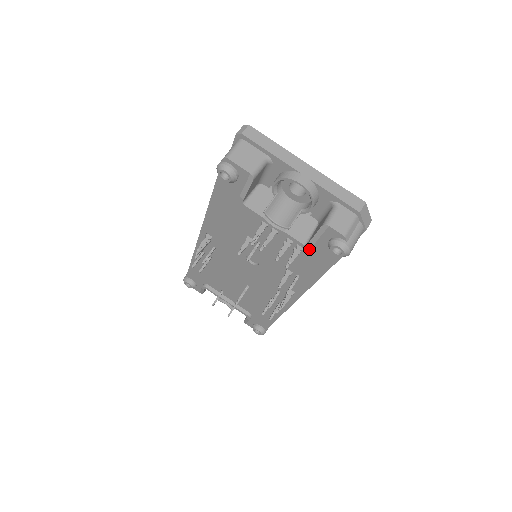
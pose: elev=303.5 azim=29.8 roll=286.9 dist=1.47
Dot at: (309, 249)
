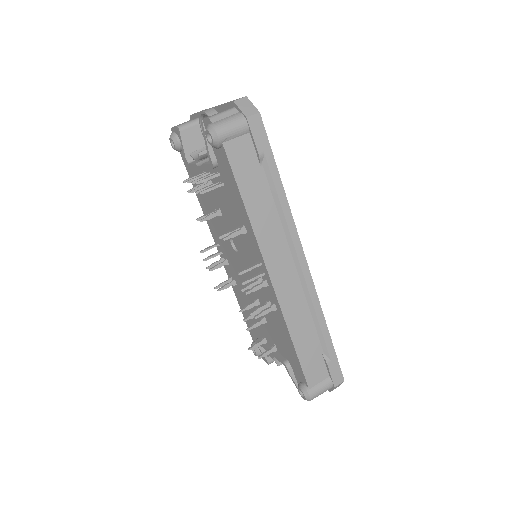
Dot at: (221, 171)
